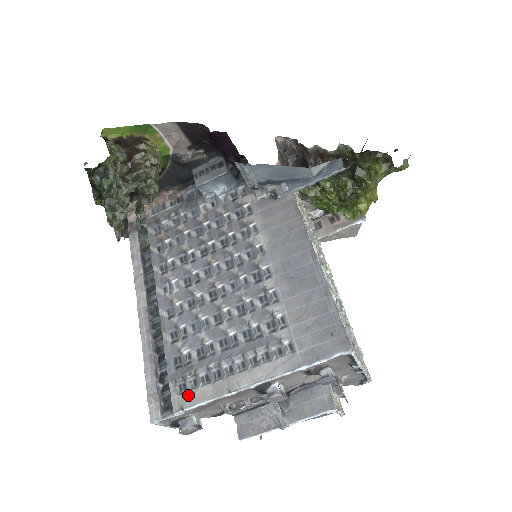
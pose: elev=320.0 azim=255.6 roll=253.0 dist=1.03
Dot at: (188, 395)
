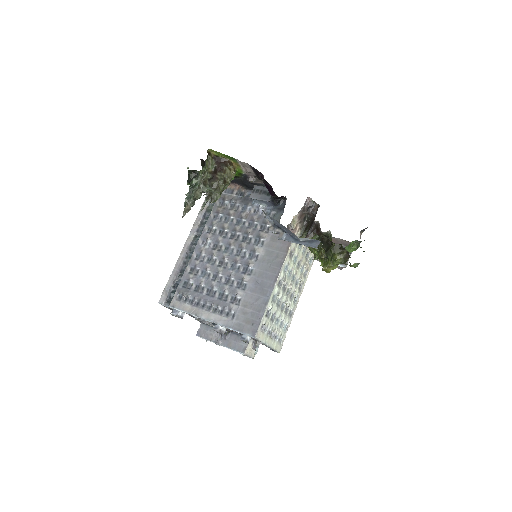
Dot at: (180, 303)
